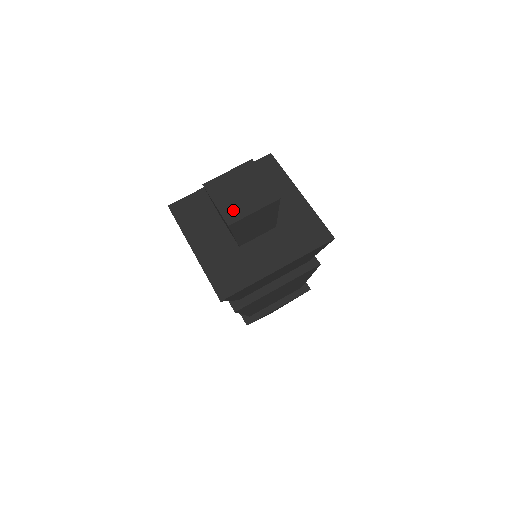
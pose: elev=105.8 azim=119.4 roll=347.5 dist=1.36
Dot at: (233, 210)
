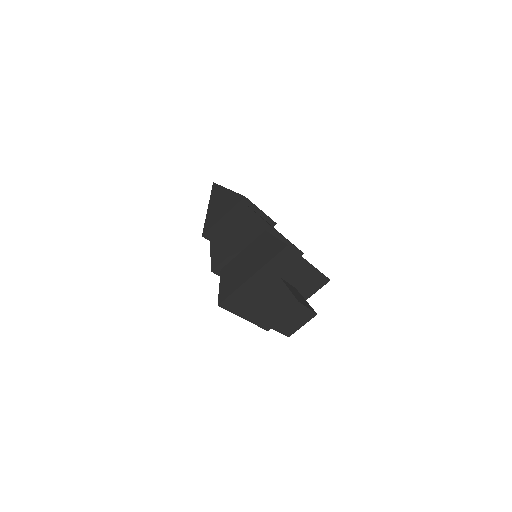
Dot at: (290, 330)
